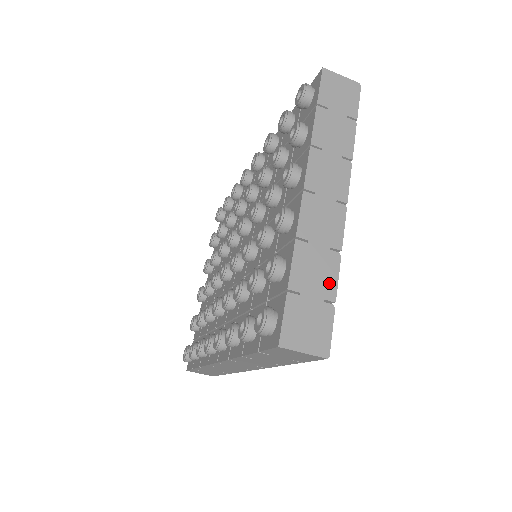
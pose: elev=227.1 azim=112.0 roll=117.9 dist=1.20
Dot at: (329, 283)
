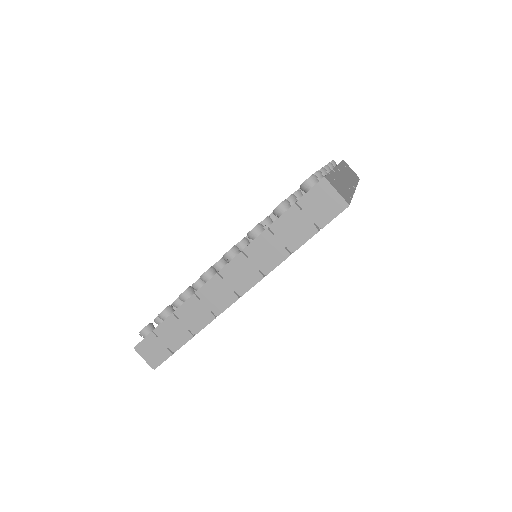
Dot at: (348, 192)
